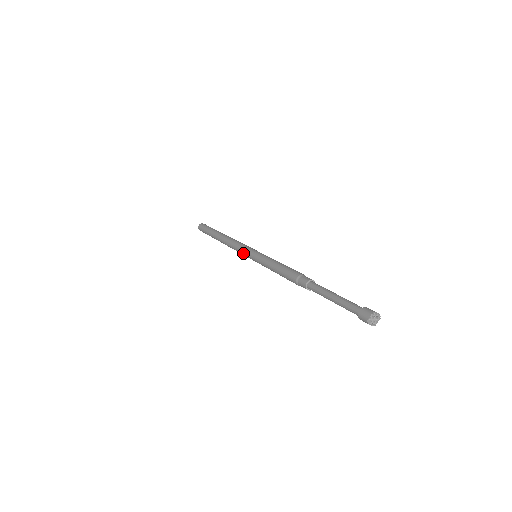
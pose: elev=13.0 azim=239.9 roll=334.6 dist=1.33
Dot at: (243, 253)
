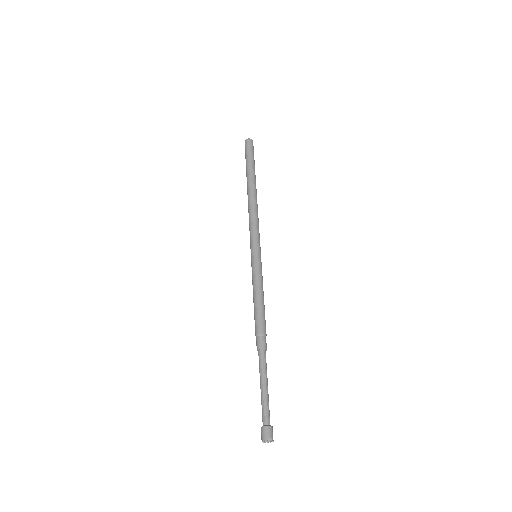
Dot at: (250, 240)
